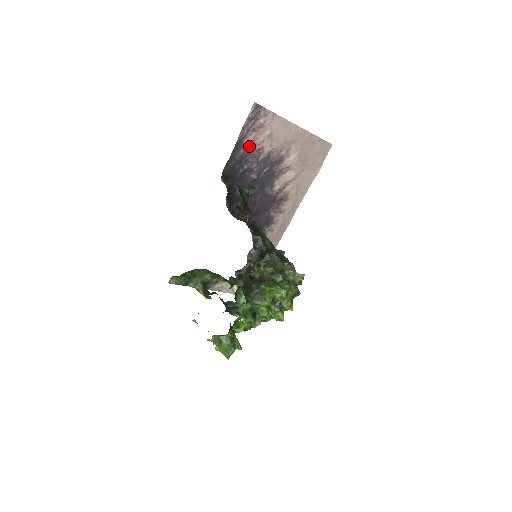
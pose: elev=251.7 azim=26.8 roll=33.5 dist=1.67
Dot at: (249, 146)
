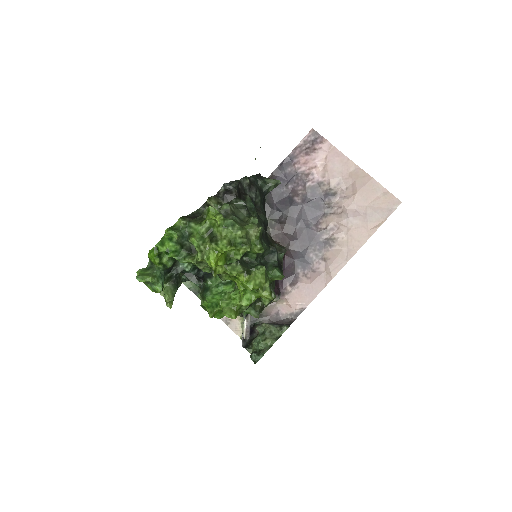
Dot at: (298, 167)
